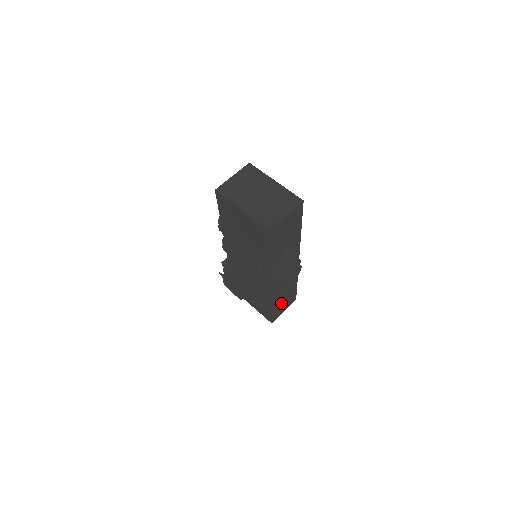
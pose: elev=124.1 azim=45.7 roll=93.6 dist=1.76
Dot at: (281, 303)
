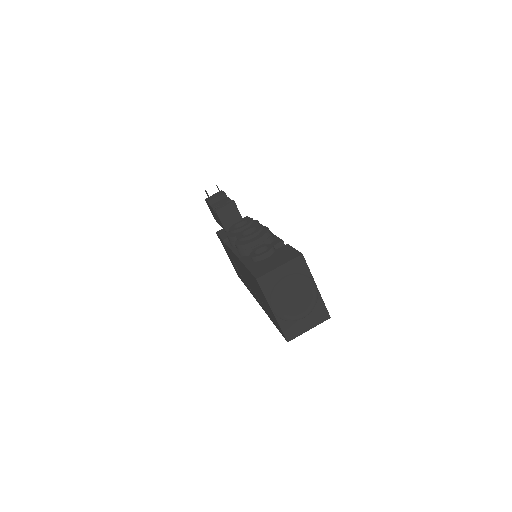
Dot at: occluded
